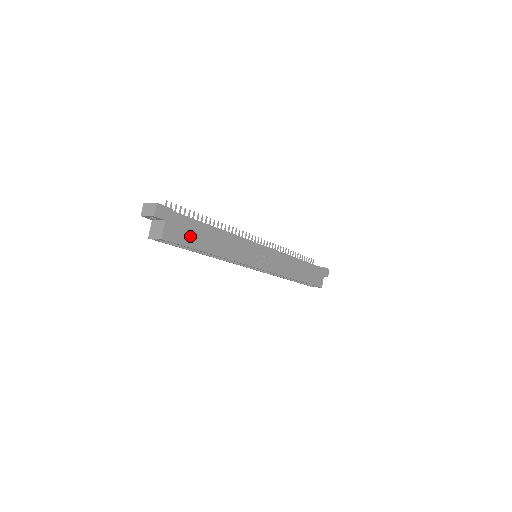
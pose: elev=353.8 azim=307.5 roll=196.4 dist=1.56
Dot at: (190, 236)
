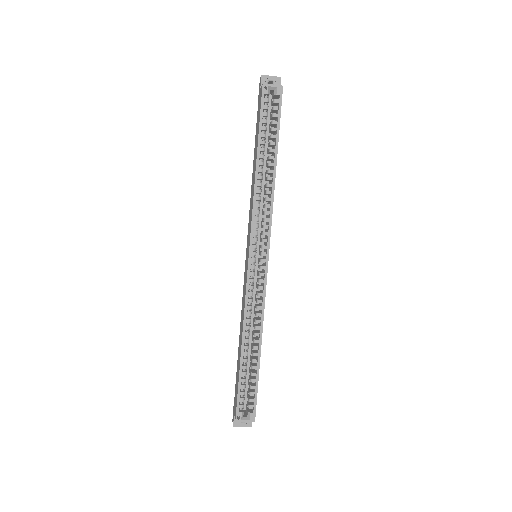
Dot at: occluded
